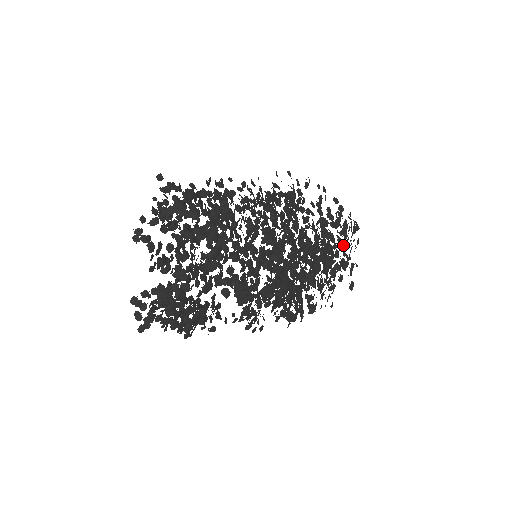
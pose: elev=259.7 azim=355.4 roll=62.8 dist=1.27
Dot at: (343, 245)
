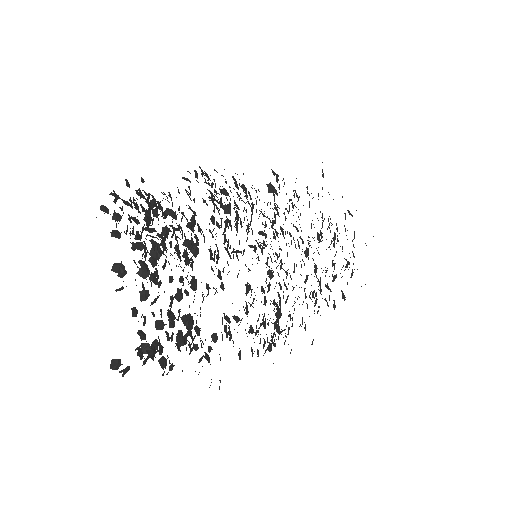
Dot at: occluded
